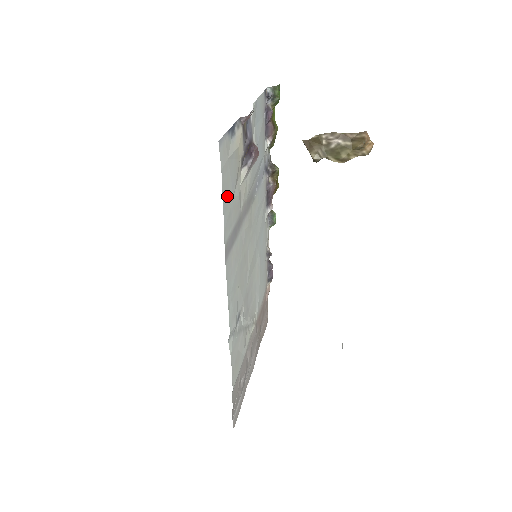
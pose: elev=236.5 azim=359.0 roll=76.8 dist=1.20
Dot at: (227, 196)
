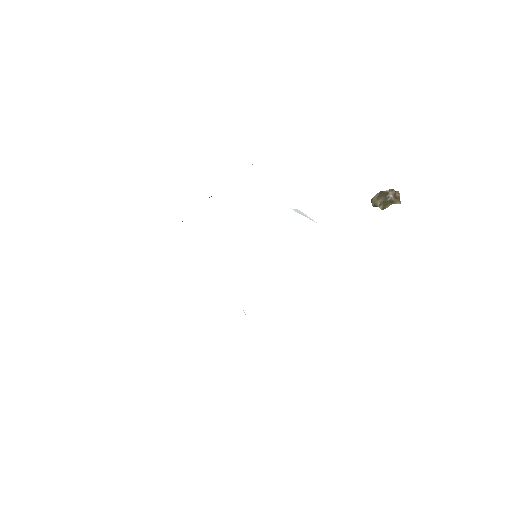
Dot at: occluded
